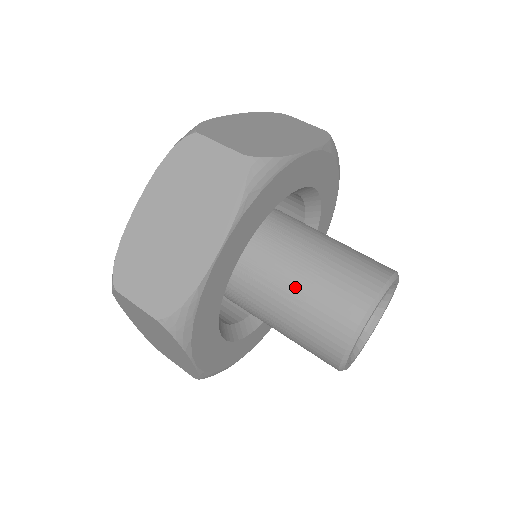
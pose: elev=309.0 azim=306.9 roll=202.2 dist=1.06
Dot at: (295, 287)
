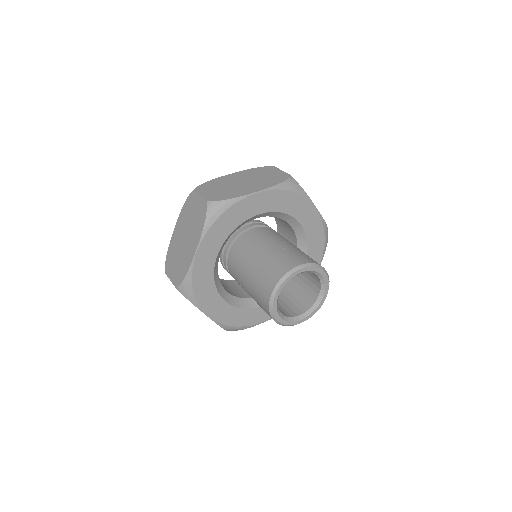
Dot at: (274, 247)
